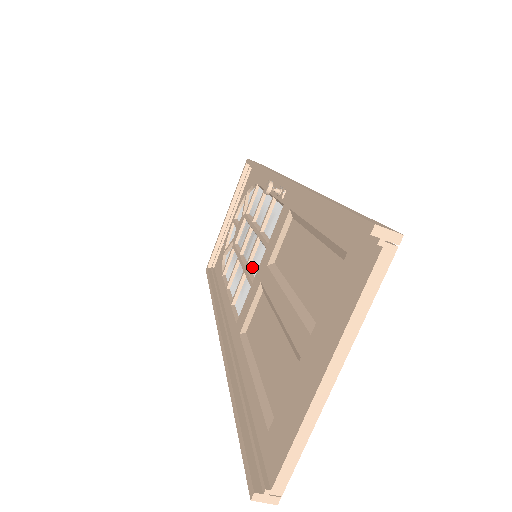
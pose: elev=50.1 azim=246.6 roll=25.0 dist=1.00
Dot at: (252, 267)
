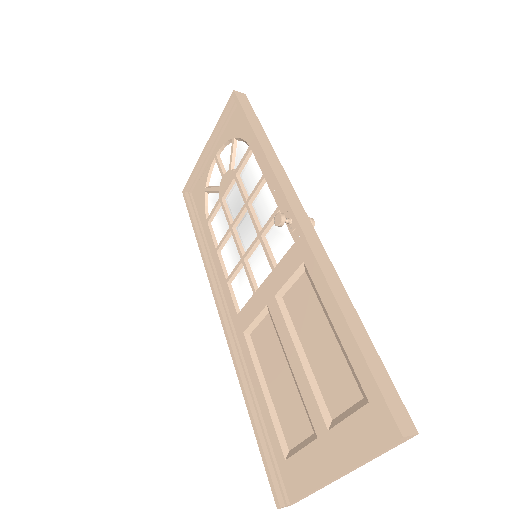
Dot at: (252, 264)
